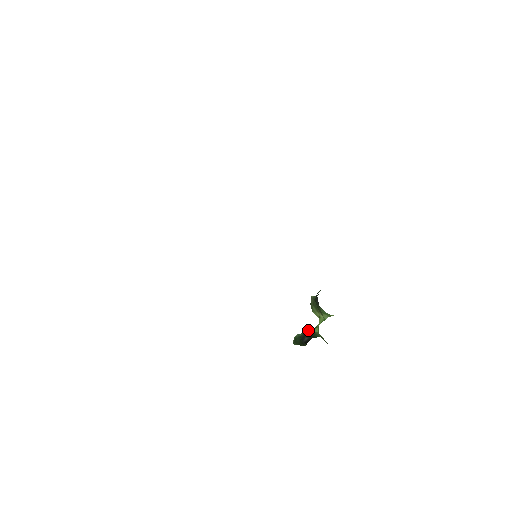
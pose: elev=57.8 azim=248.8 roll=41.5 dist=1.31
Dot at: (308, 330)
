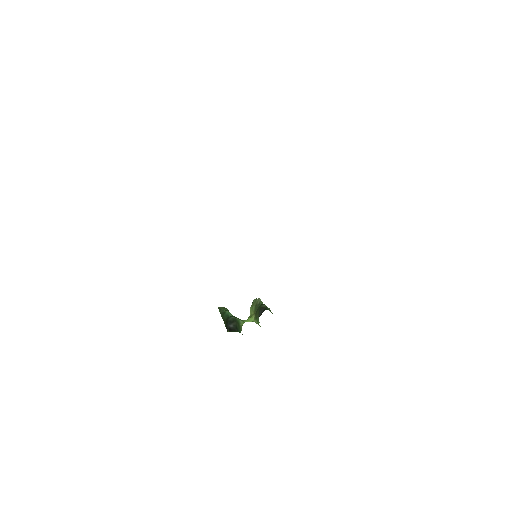
Dot at: (238, 319)
